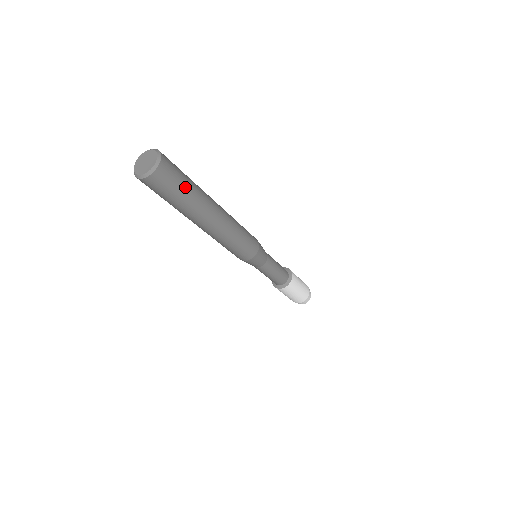
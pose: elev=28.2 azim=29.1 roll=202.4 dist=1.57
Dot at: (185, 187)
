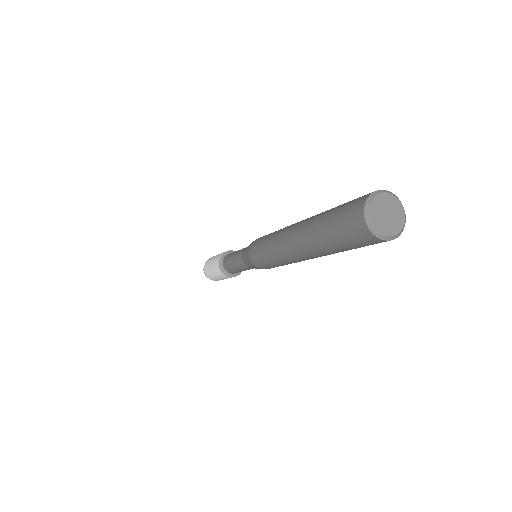
Dot at: occluded
